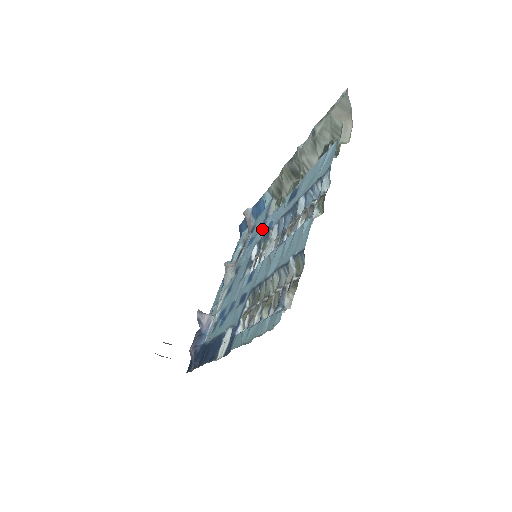
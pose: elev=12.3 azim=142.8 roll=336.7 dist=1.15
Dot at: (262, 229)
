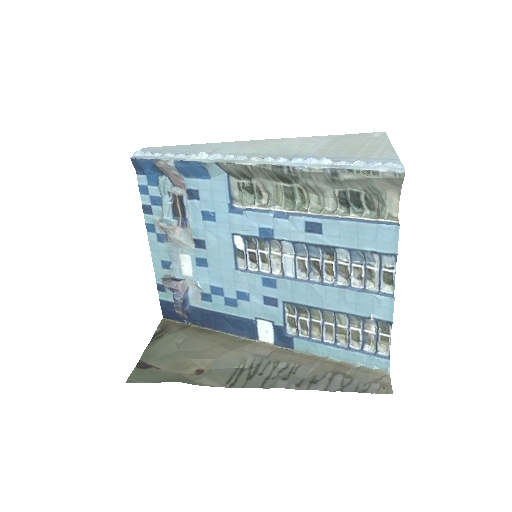
Dot at: (239, 219)
